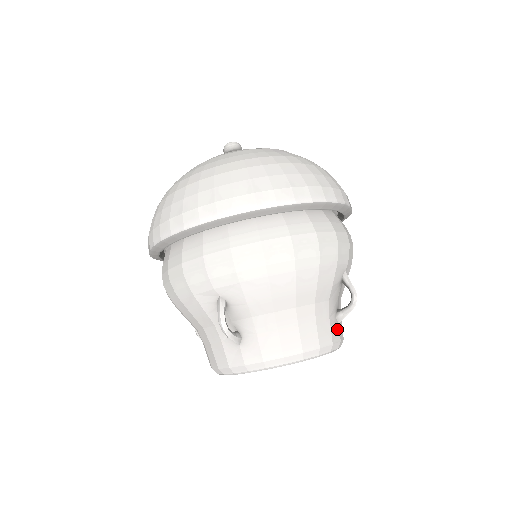
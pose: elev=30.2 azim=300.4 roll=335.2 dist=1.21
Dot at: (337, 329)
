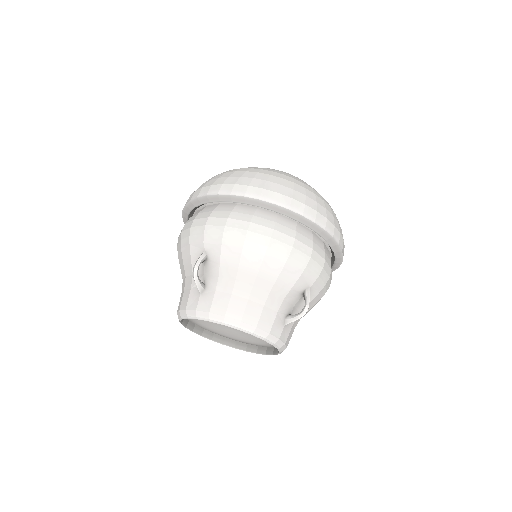
Dot at: (281, 327)
